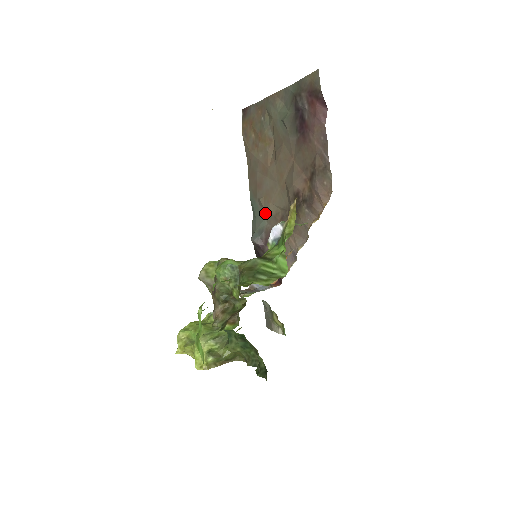
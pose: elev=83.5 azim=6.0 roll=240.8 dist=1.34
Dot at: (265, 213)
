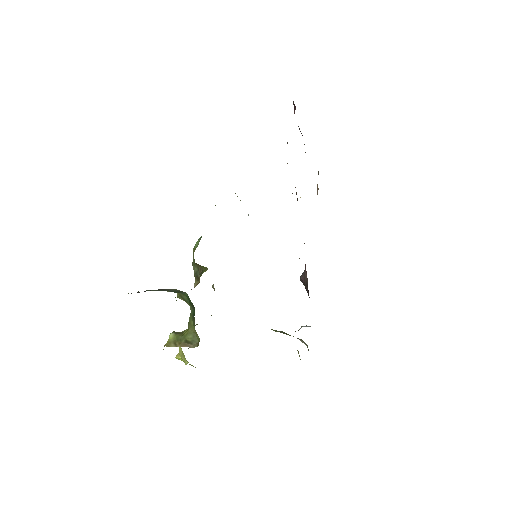
Dot at: occluded
